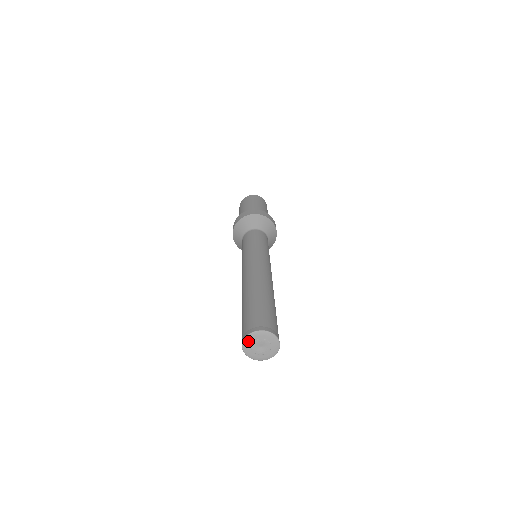
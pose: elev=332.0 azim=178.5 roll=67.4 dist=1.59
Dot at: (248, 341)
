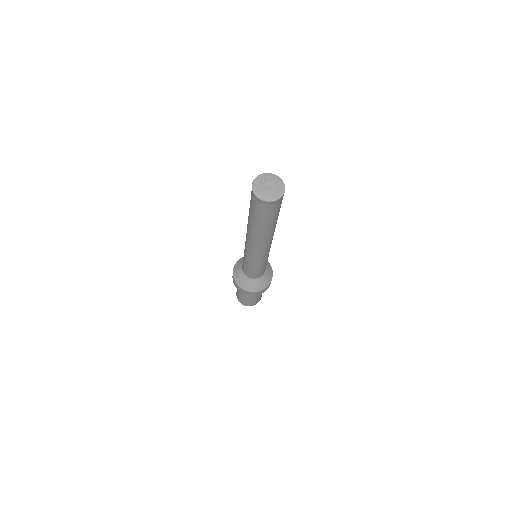
Dot at: (259, 179)
